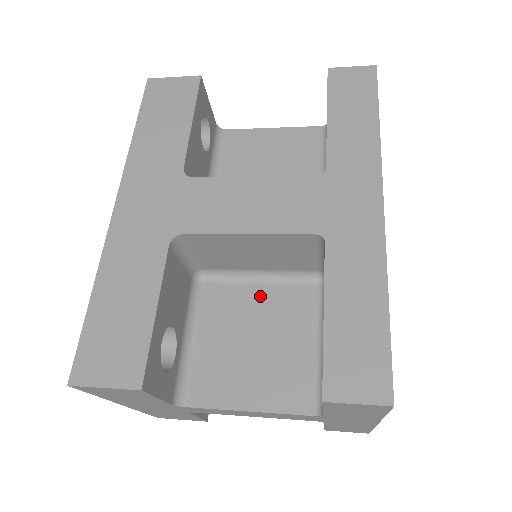
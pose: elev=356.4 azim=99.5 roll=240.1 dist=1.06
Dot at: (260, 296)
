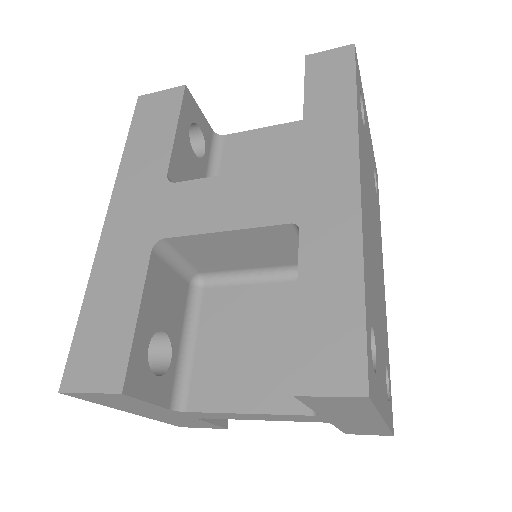
Dot at: (256, 295)
